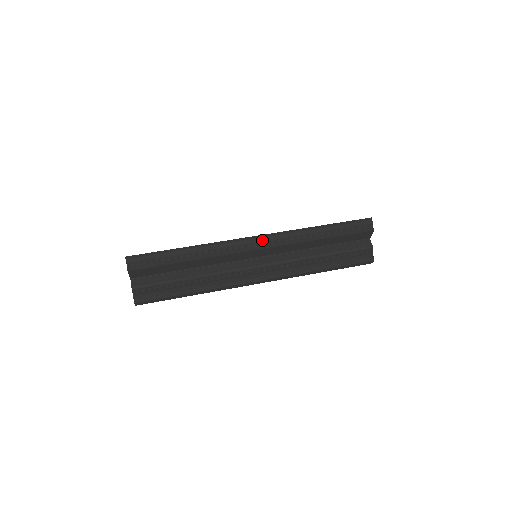
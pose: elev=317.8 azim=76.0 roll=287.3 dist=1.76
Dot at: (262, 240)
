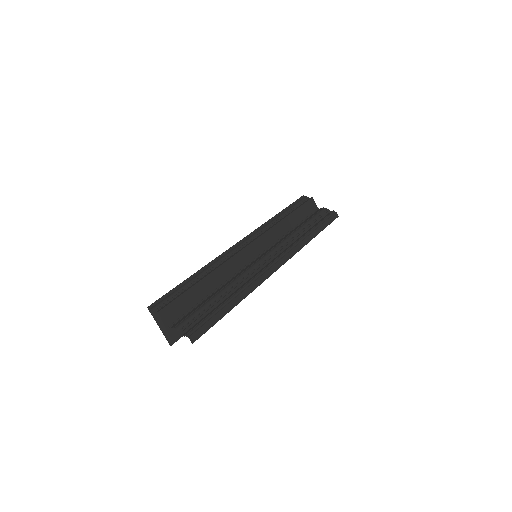
Dot at: (247, 239)
